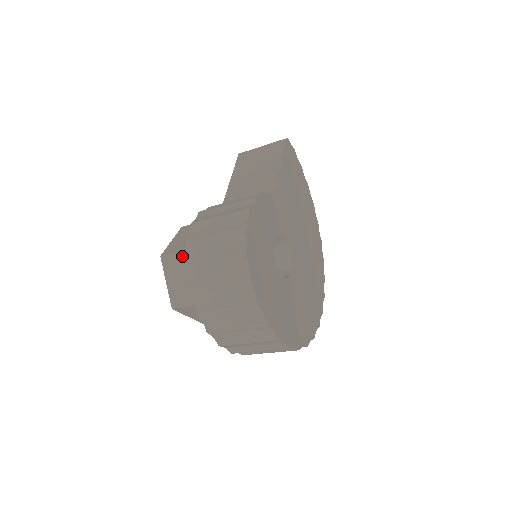
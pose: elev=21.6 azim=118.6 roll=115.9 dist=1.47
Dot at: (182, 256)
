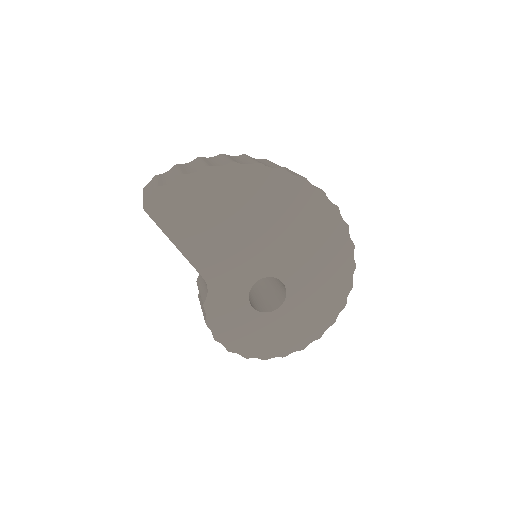
Dot at: occluded
